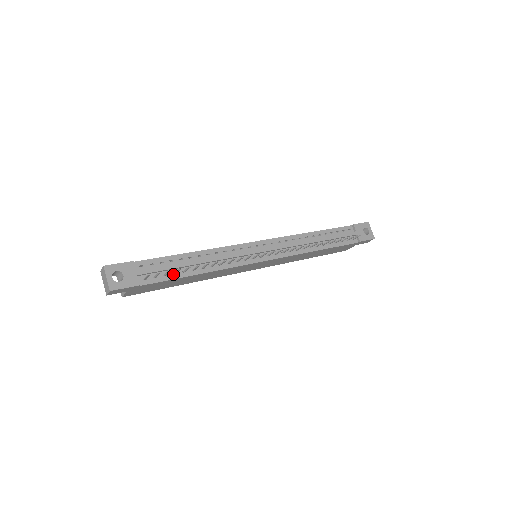
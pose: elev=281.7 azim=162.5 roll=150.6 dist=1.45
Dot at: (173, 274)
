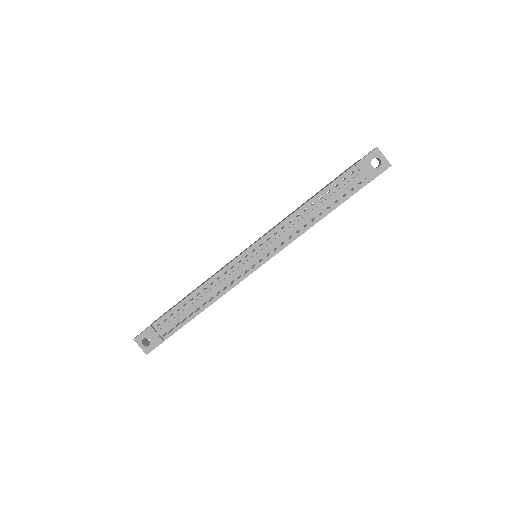
Dot at: (185, 319)
